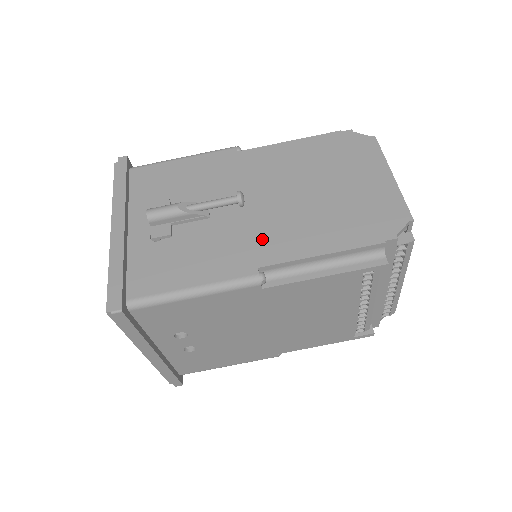
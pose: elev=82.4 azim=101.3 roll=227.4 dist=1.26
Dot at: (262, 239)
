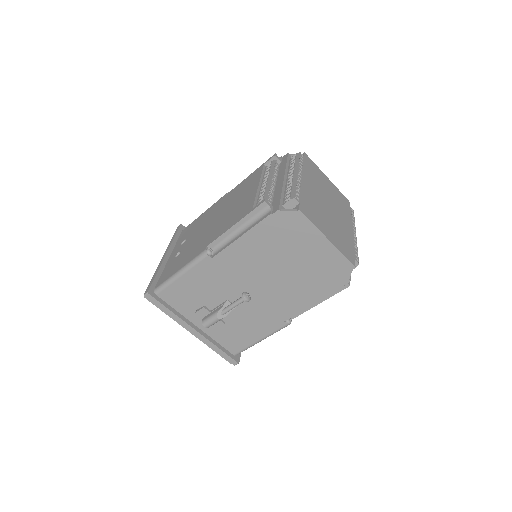
Dot at: (275, 308)
